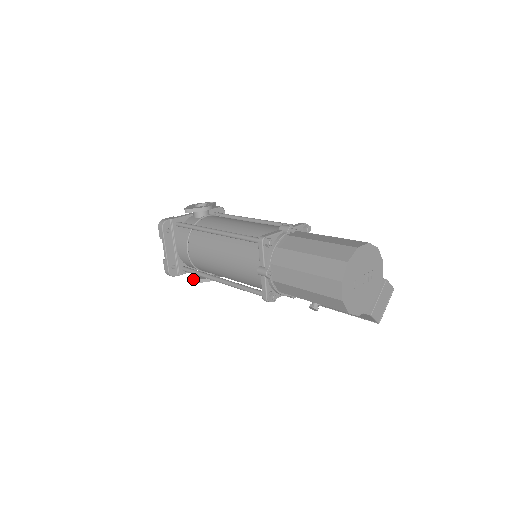
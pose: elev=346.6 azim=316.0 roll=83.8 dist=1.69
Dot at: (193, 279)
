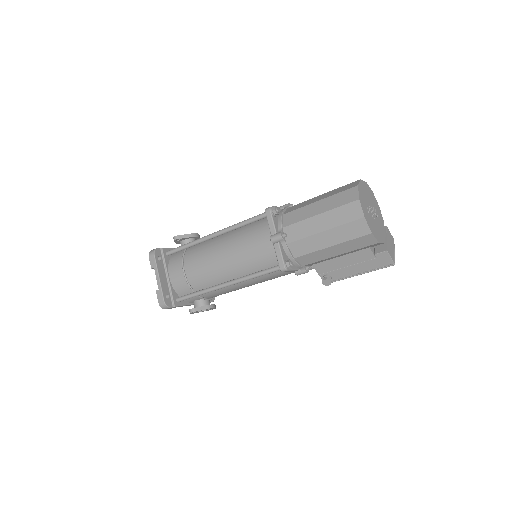
Dot at: (189, 309)
